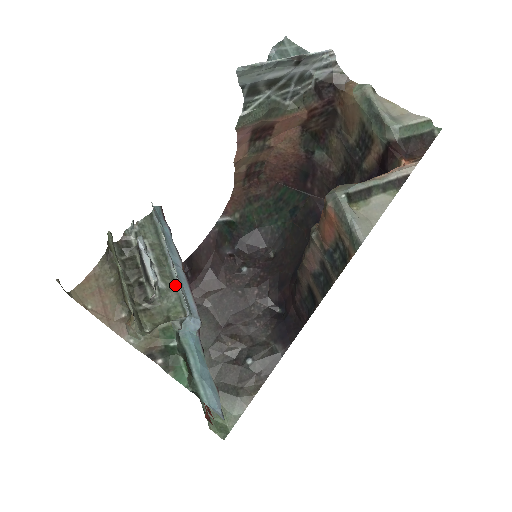
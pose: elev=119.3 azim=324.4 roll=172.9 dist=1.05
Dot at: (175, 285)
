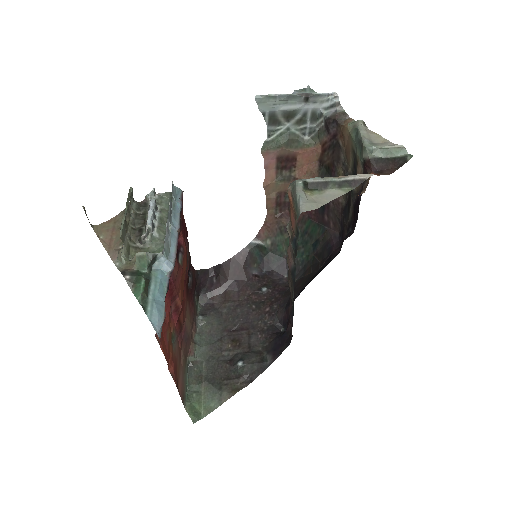
Dot at: occluded
